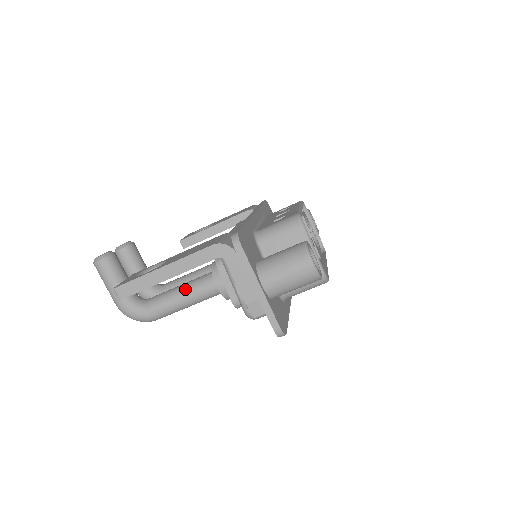
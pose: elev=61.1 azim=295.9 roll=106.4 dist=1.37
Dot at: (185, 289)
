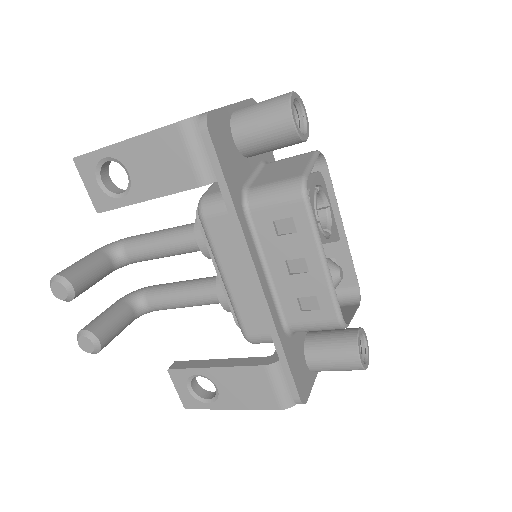
Dot at: occluded
